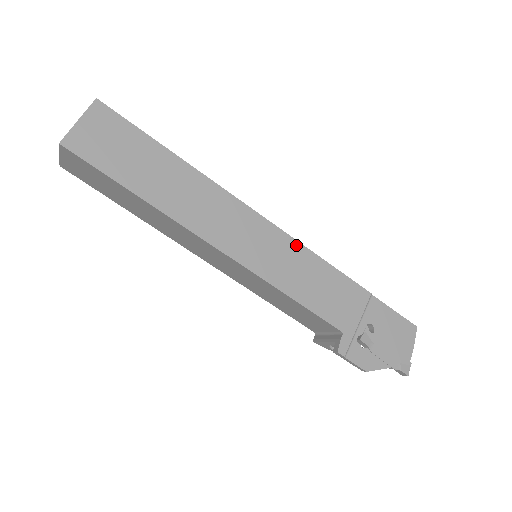
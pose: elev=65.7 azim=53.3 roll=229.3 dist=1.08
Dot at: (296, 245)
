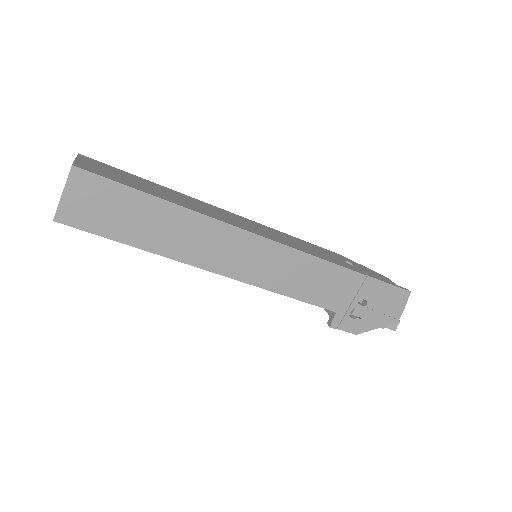
Dot at: (291, 252)
